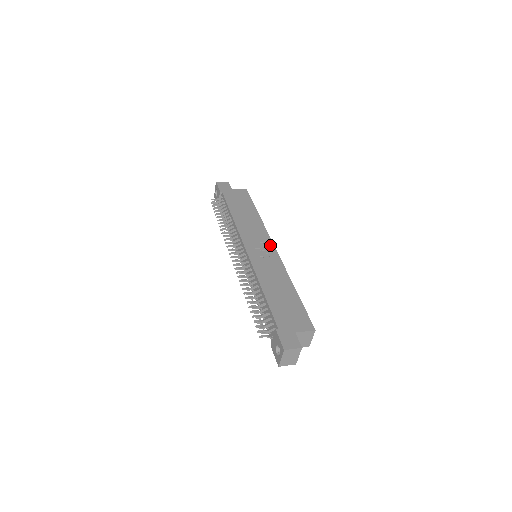
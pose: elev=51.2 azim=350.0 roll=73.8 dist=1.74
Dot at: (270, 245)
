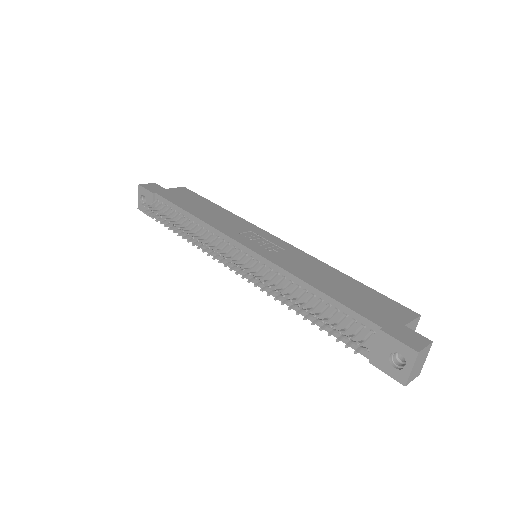
Dot at: (269, 236)
